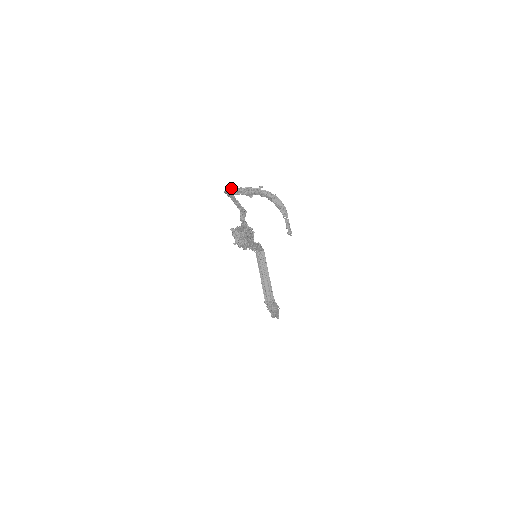
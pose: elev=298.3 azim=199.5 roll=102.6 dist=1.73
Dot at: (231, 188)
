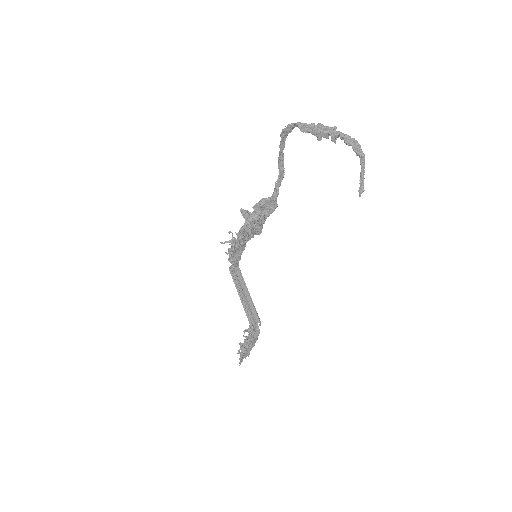
Dot at: (300, 122)
